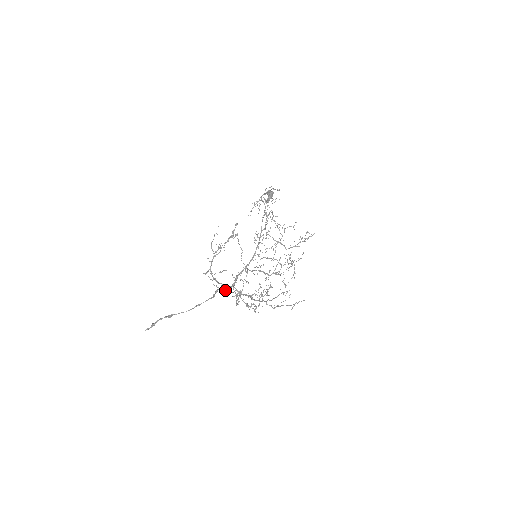
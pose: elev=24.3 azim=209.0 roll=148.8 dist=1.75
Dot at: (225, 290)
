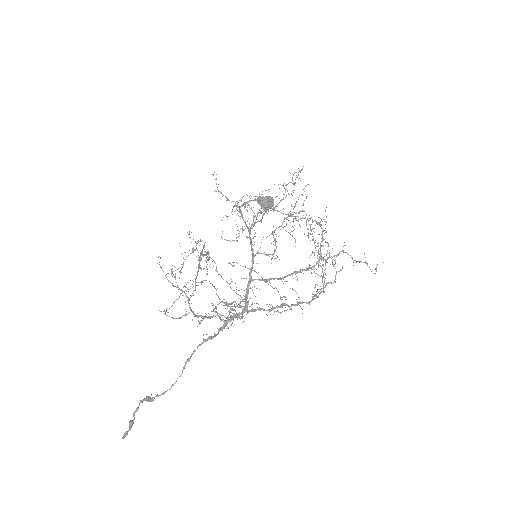
Dot at: (232, 322)
